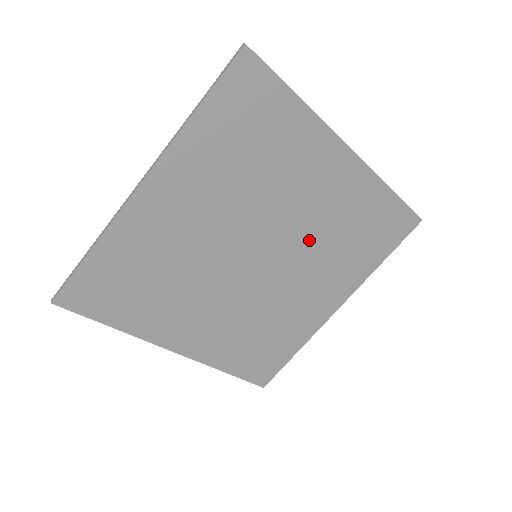
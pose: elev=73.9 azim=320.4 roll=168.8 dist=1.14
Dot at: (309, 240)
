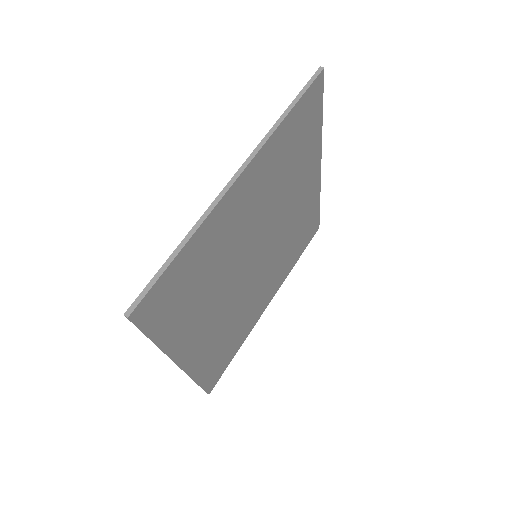
Dot at: (272, 208)
